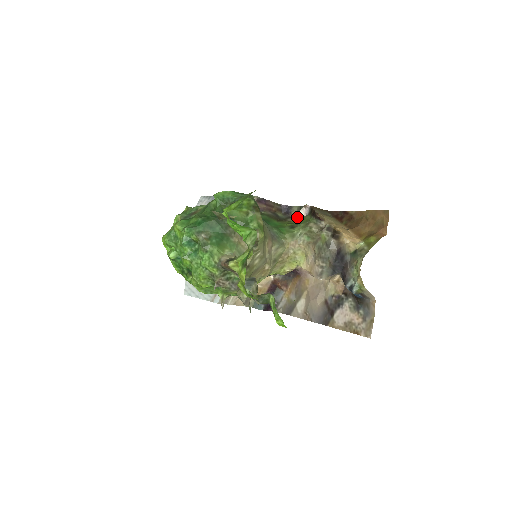
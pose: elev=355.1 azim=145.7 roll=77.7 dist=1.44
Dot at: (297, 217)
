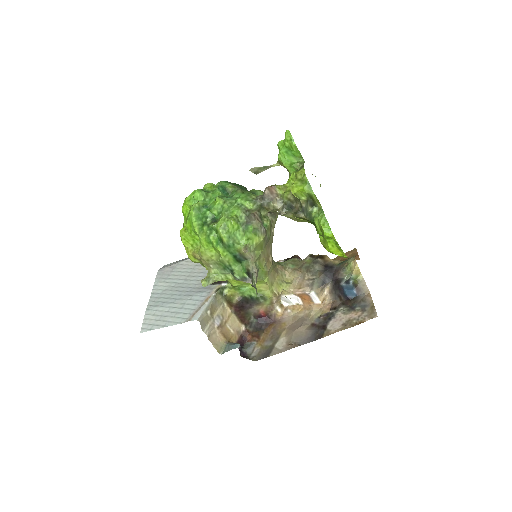
Dot at: occluded
